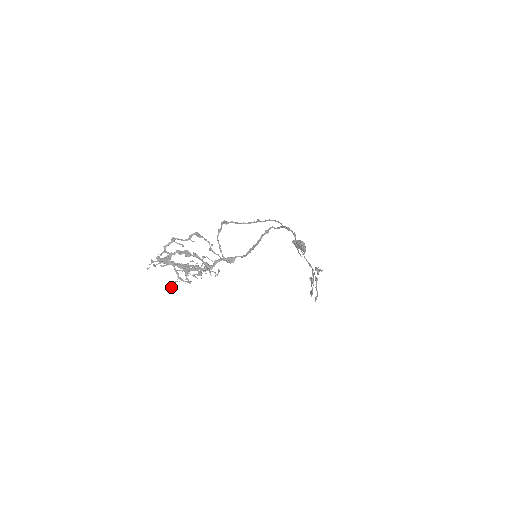
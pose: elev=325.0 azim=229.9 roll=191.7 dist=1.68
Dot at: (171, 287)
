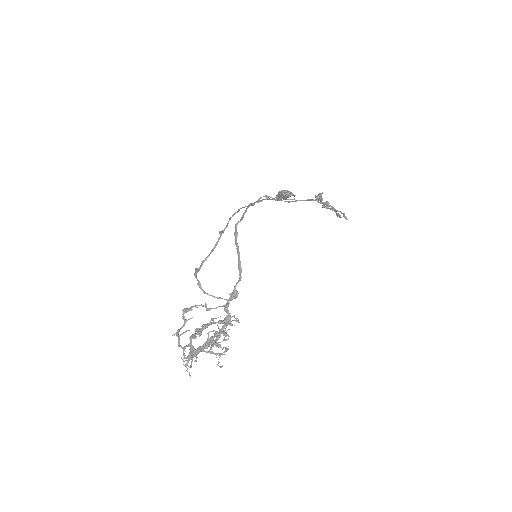
Dot at: (221, 367)
